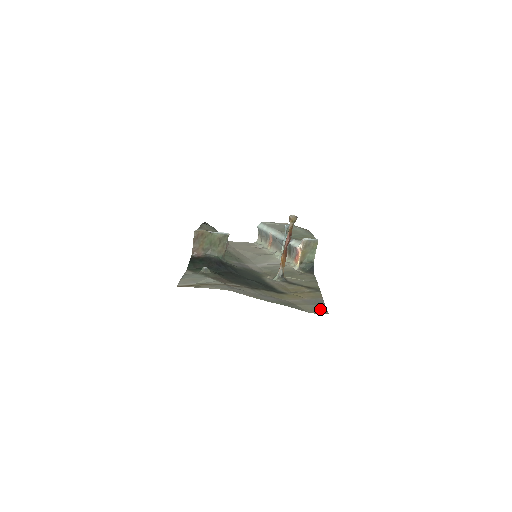
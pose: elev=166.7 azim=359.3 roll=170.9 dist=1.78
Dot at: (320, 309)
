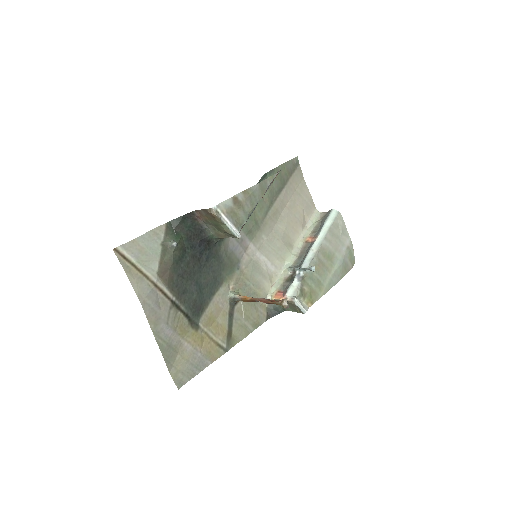
Dot at: (185, 376)
